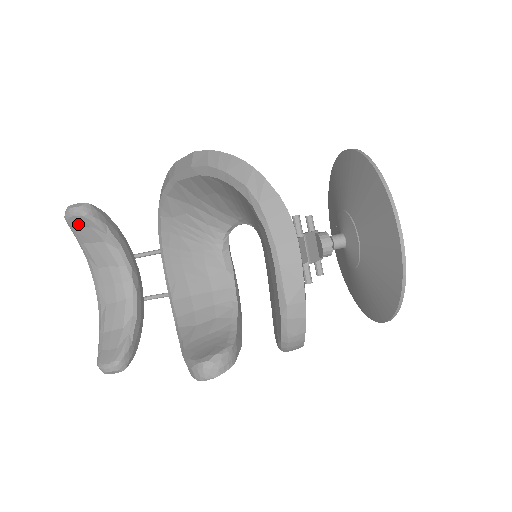
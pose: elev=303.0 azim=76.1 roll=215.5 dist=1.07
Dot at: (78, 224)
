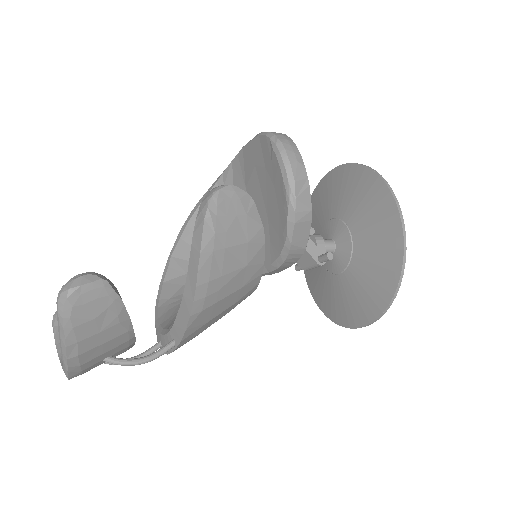
Dot at: occluded
